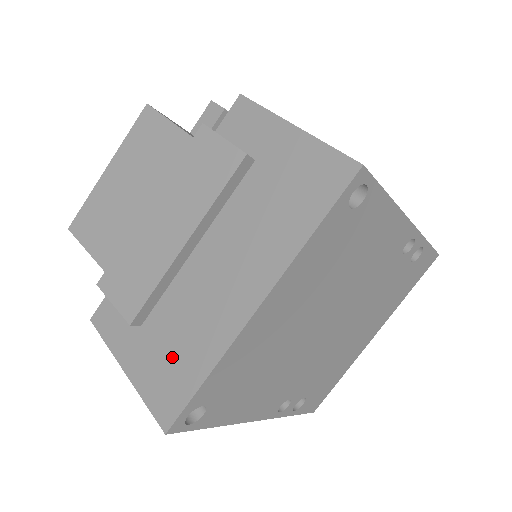
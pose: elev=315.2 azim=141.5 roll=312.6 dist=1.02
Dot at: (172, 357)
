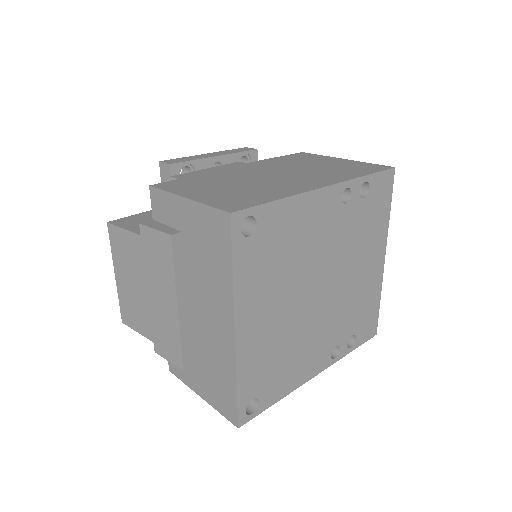
Dot at: (215, 380)
